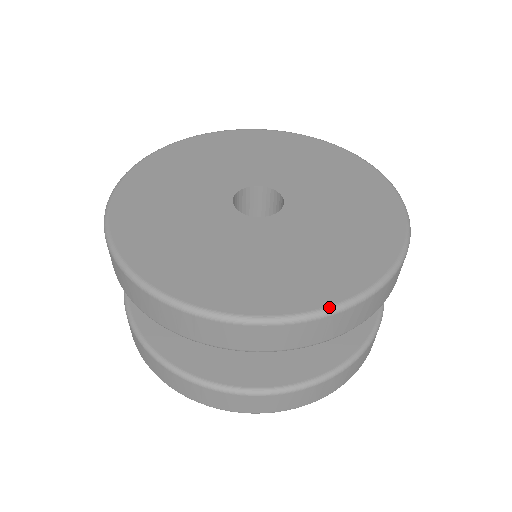
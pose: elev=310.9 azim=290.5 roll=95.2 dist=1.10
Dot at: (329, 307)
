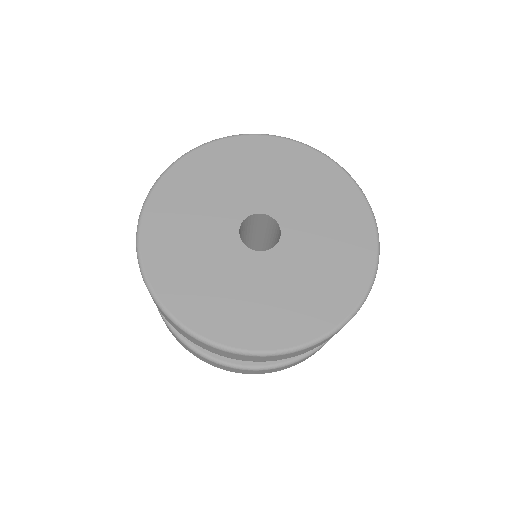
Dot at: (319, 338)
